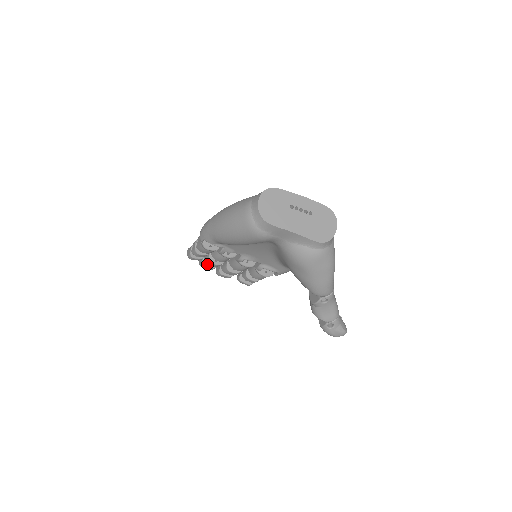
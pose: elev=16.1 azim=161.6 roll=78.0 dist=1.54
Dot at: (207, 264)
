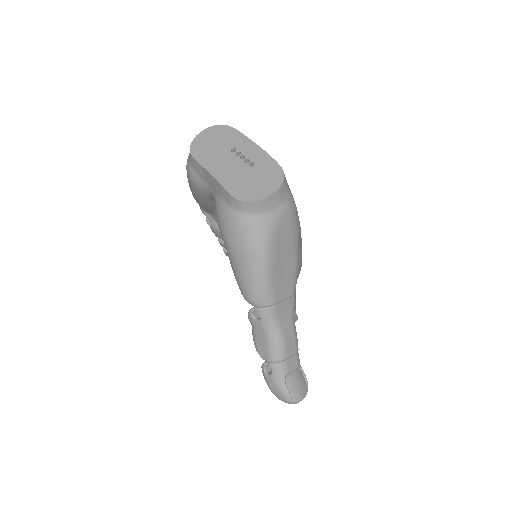
Dot at: occluded
